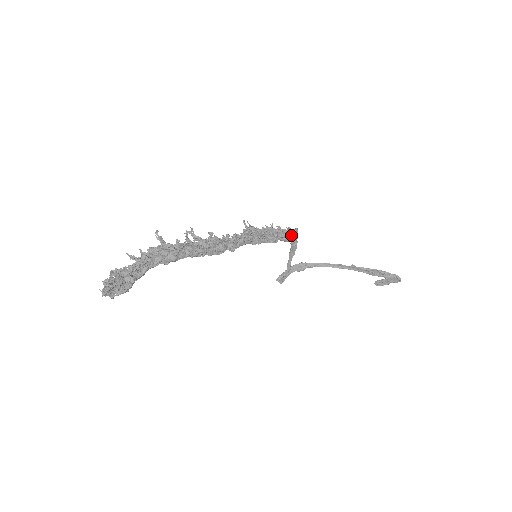
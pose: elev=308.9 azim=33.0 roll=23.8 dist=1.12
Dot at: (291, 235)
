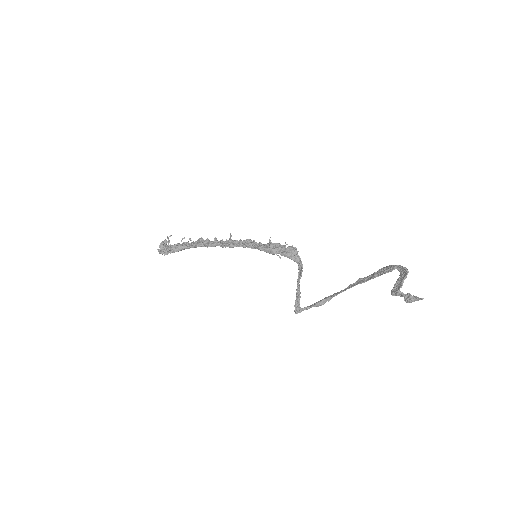
Dot at: (289, 250)
